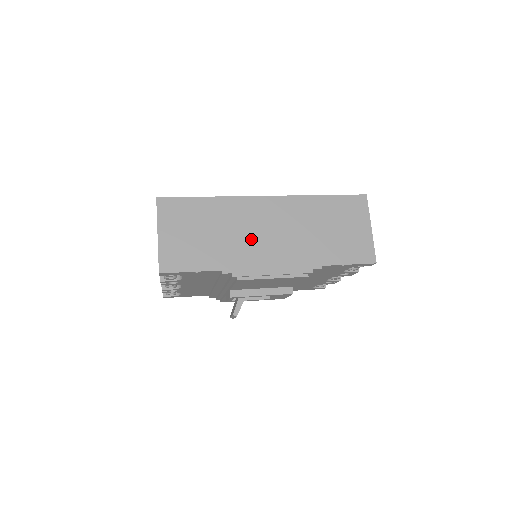
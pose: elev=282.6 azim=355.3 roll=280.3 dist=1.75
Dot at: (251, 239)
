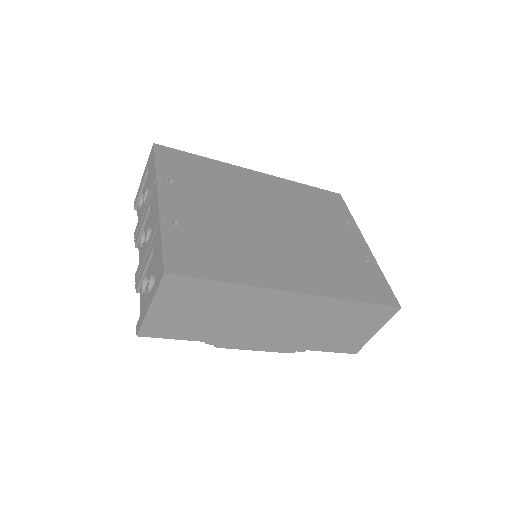
Dot at: (254, 324)
